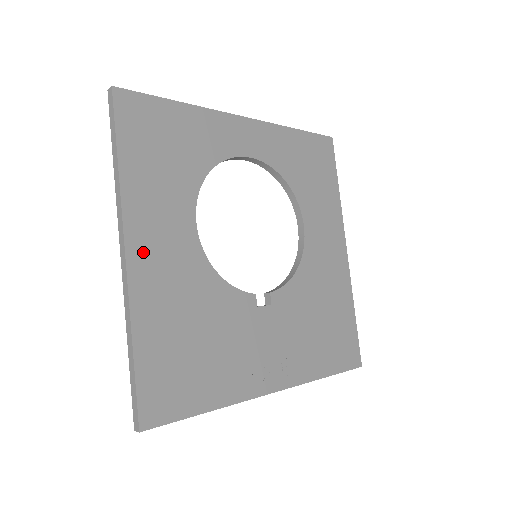
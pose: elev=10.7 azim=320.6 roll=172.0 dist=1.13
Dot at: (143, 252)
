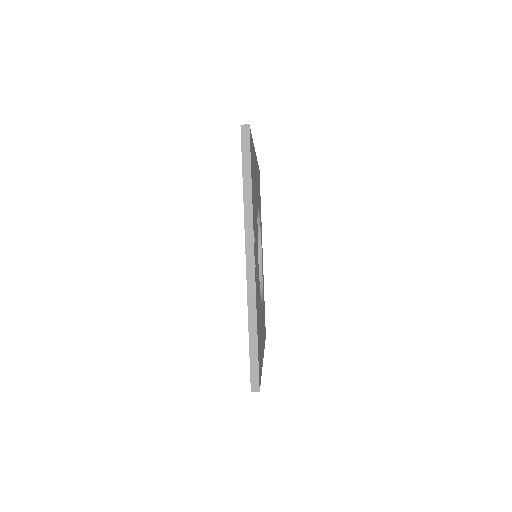
Dot at: occluded
